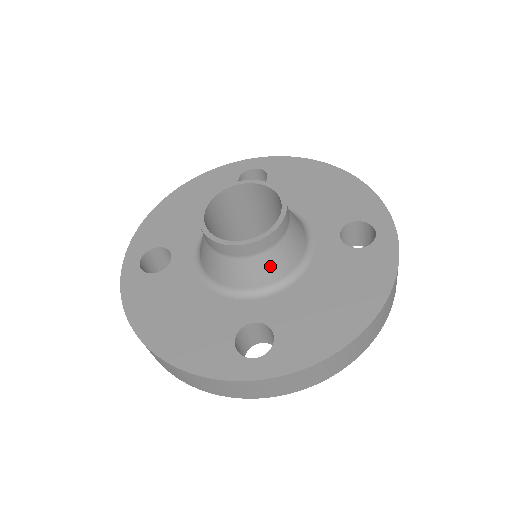
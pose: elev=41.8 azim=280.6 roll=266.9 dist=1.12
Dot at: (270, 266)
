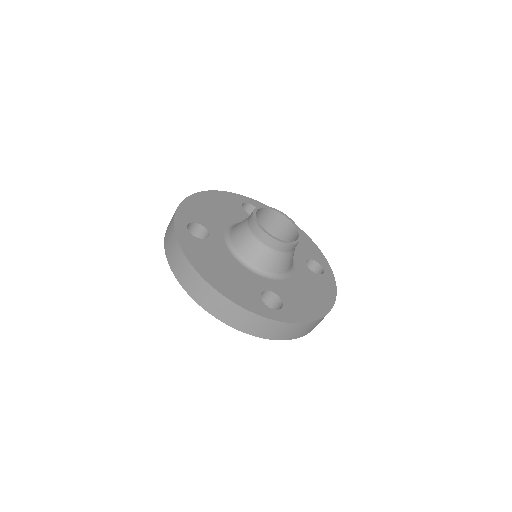
Dot at: (283, 262)
